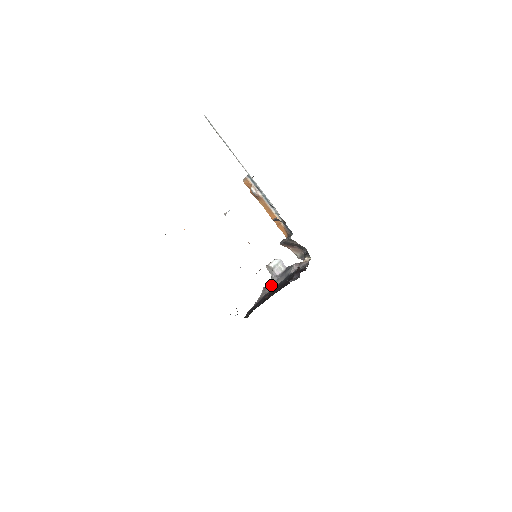
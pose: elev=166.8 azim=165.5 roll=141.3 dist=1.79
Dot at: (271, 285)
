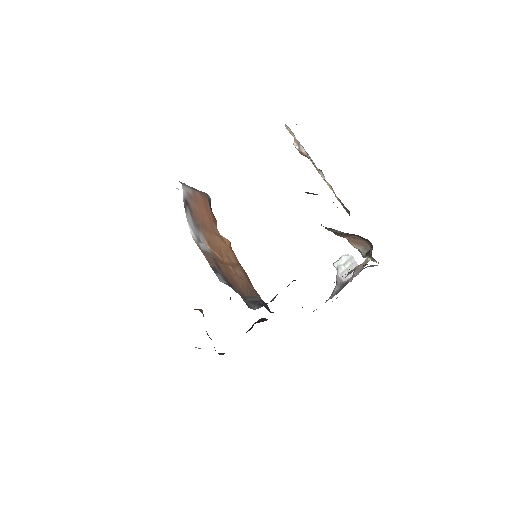
Dot at: occluded
